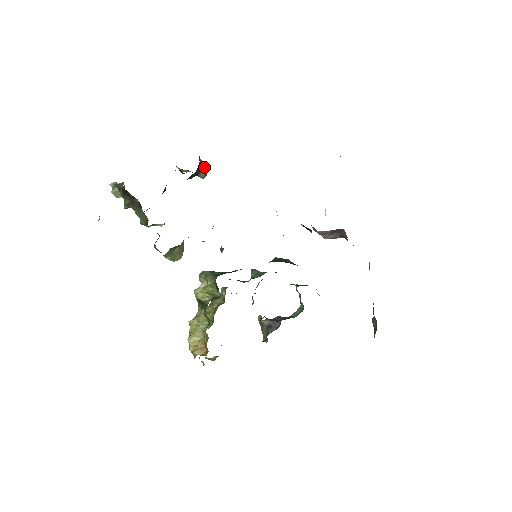
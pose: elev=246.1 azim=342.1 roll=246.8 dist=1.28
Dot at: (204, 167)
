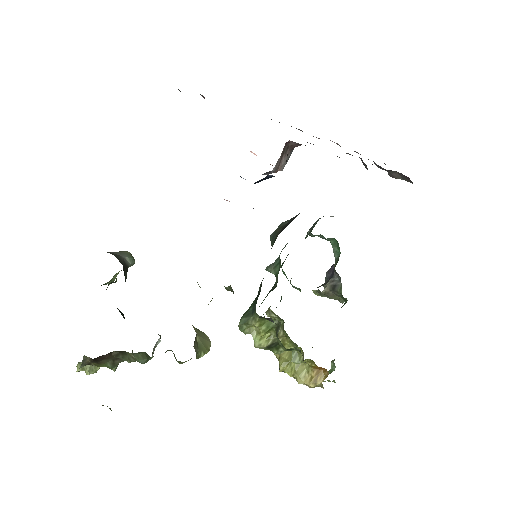
Dot at: (123, 254)
